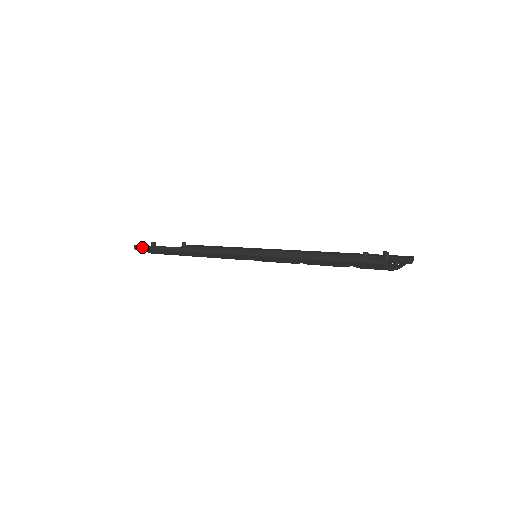
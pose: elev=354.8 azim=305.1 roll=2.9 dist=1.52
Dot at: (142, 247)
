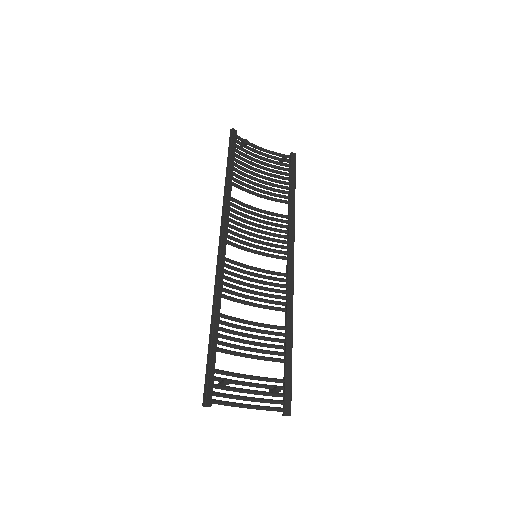
Dot at: (230, 139)
